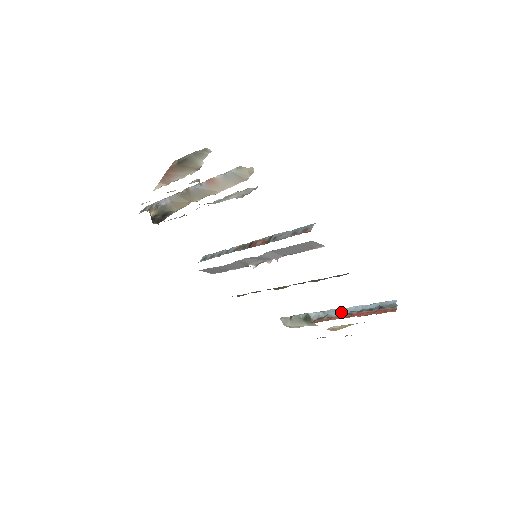
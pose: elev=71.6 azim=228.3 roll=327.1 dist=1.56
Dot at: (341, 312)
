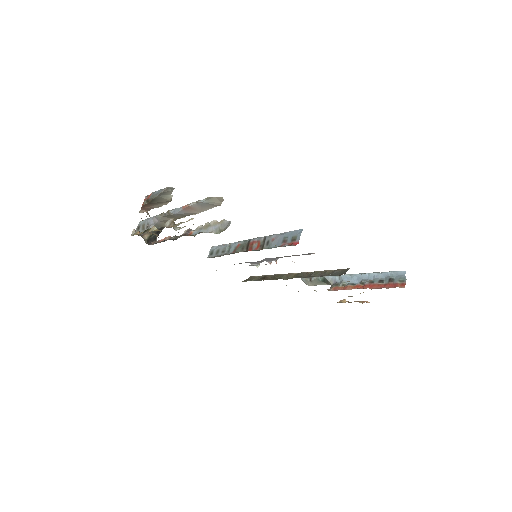
Dot at: (355, 279)
